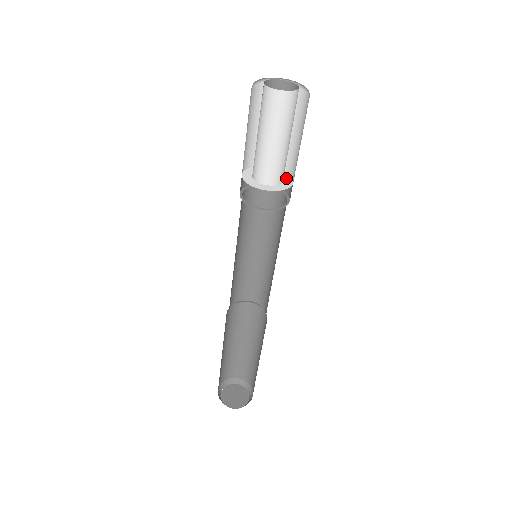
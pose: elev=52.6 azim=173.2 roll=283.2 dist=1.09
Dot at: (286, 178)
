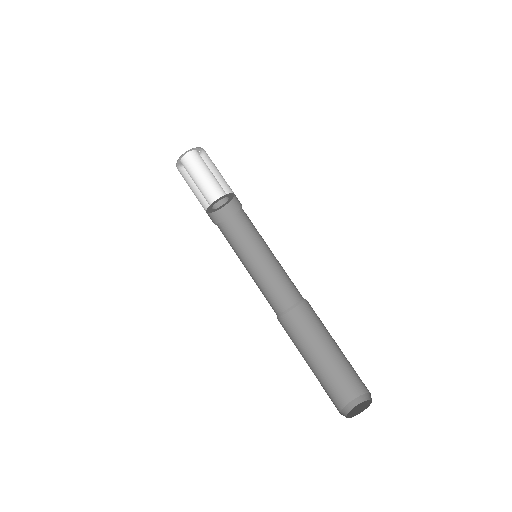
Dot at: (228, 196)
